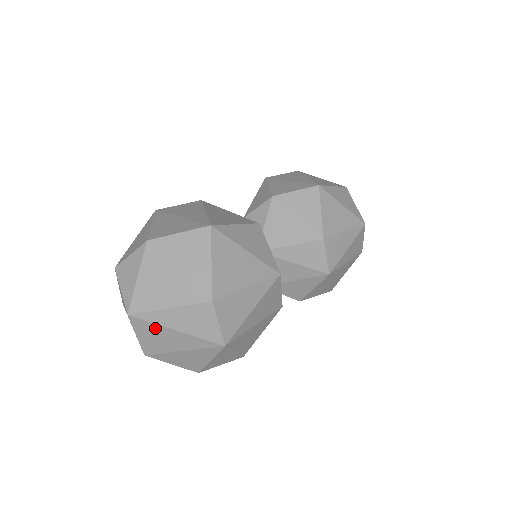
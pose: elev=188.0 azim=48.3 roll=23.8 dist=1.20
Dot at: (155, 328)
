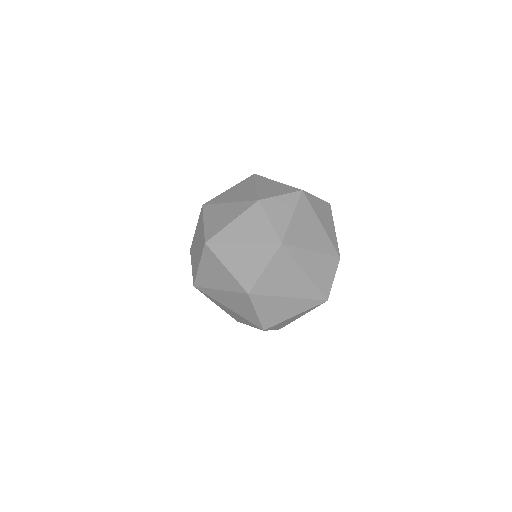
Dot at: (291, 266)
